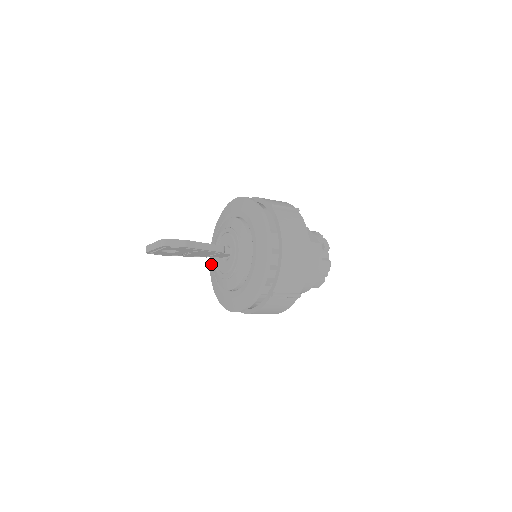
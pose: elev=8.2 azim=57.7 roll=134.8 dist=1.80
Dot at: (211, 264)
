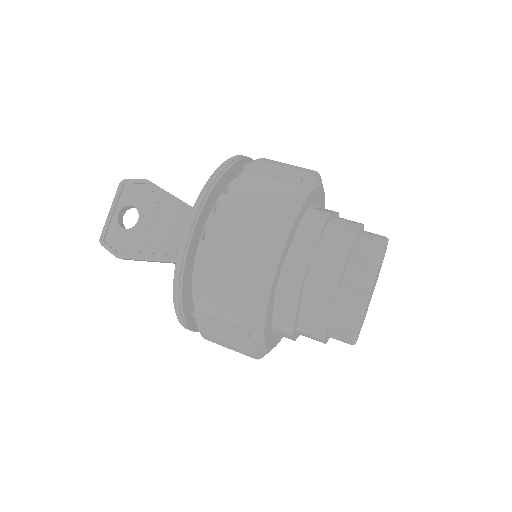
Dot at: occluded
